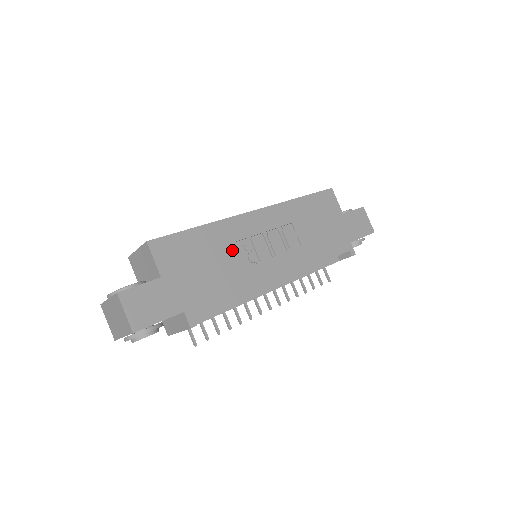
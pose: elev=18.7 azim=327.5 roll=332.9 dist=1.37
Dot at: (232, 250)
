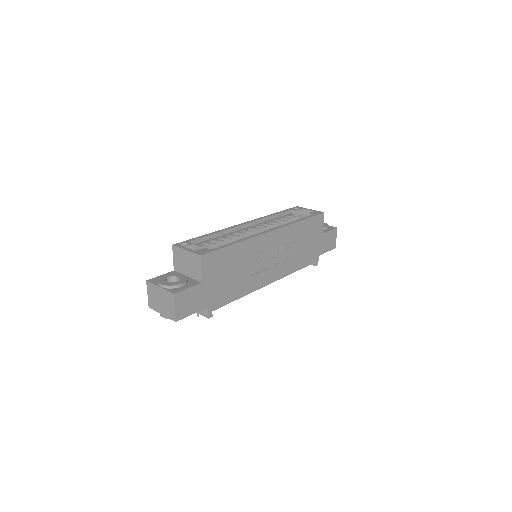
Dot at: (249, 262)
